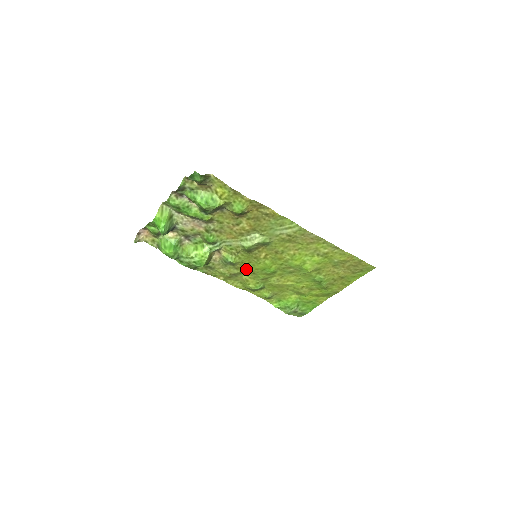
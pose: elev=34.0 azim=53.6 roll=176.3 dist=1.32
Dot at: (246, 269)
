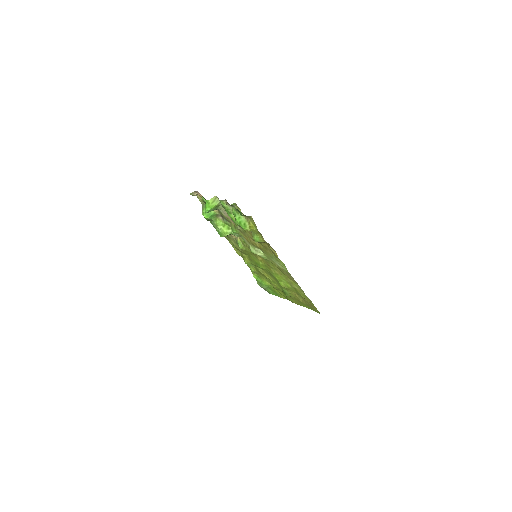
Dot at: (247, 254)
